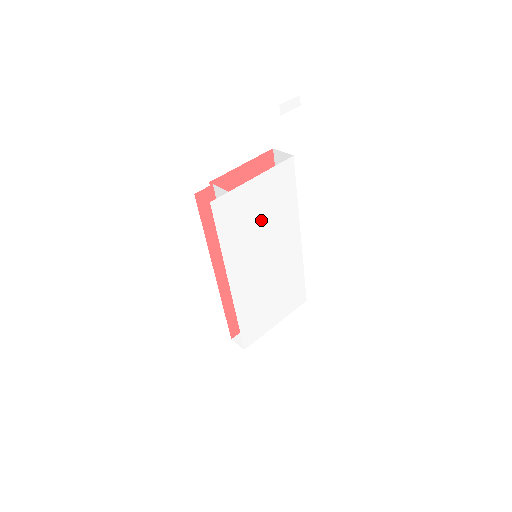
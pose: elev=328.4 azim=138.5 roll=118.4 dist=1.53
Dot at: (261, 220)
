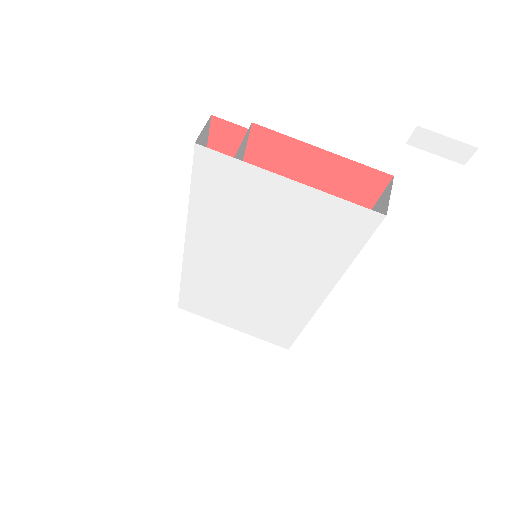
Dot at: (271, 232)
